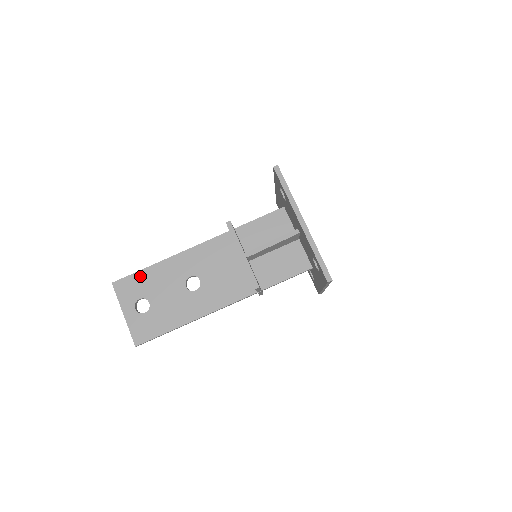
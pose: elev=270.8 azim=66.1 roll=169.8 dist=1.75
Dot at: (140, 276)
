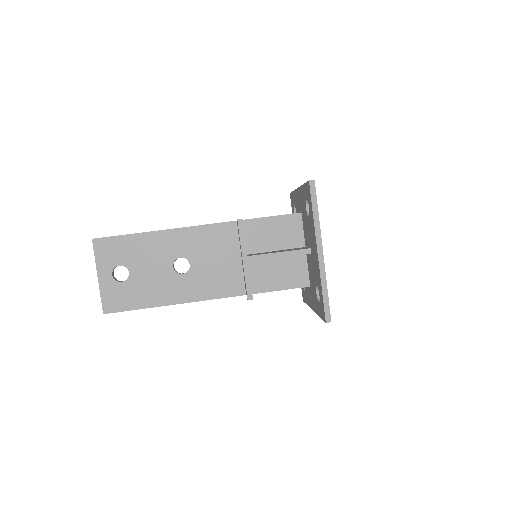
Dot at: (126, 241)
